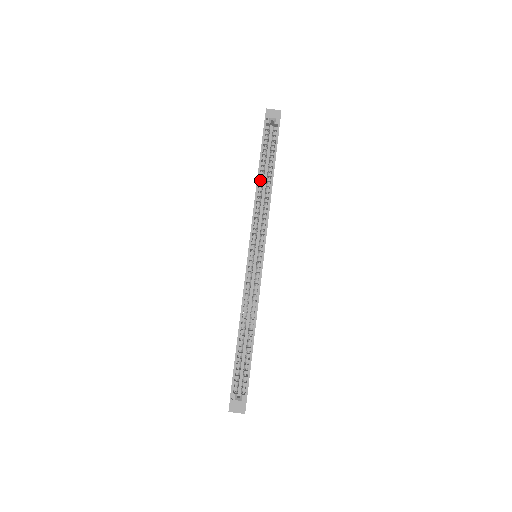
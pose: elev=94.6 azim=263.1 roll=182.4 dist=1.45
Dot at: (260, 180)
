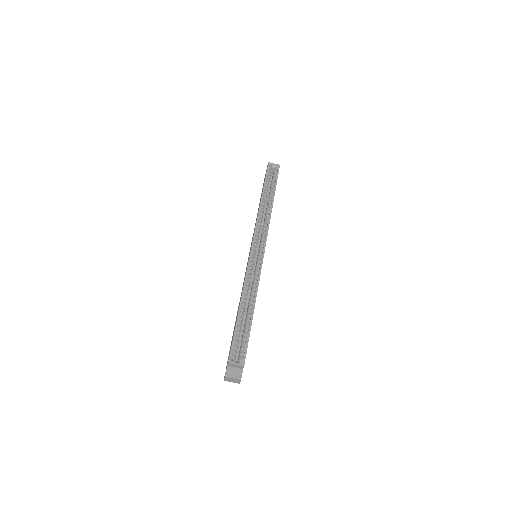
Dot at: (263, 202)
